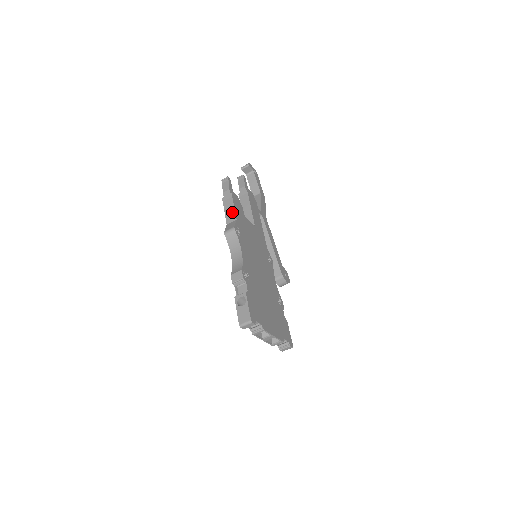
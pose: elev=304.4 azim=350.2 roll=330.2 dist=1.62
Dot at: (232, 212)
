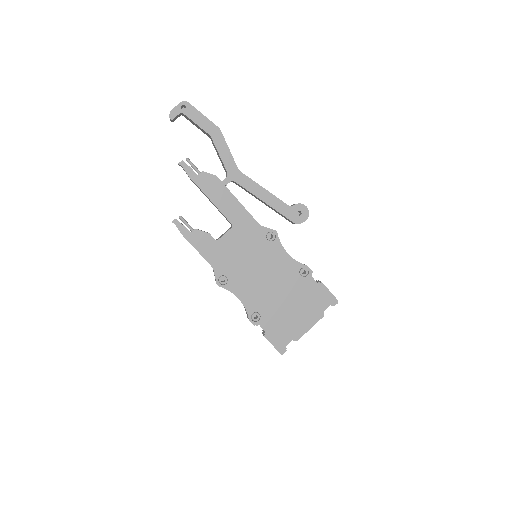
Dot at: occluded
